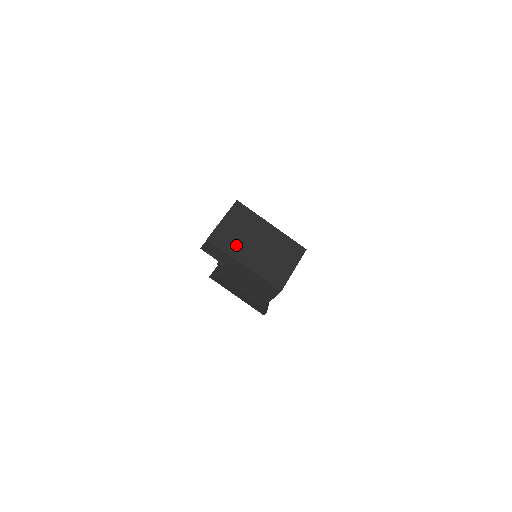
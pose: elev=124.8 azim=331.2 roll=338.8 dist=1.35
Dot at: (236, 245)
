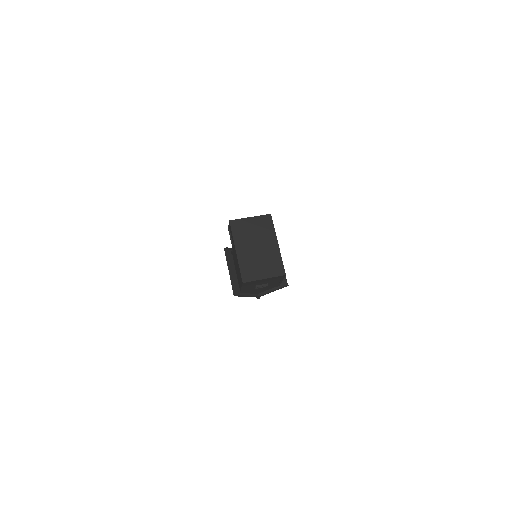
Dot at: (243, 237)
